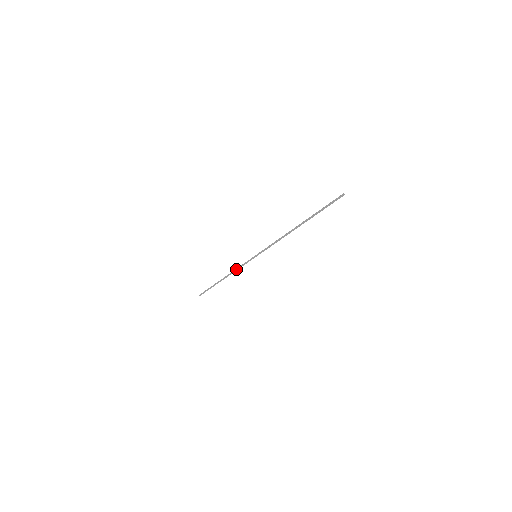
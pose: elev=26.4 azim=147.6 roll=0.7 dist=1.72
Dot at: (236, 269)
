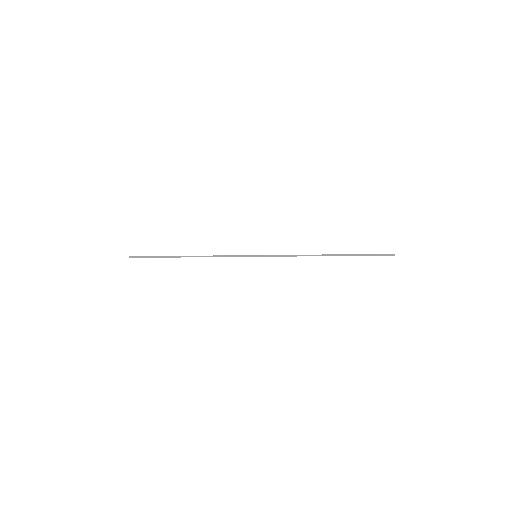
Dot at: (217, 255)
